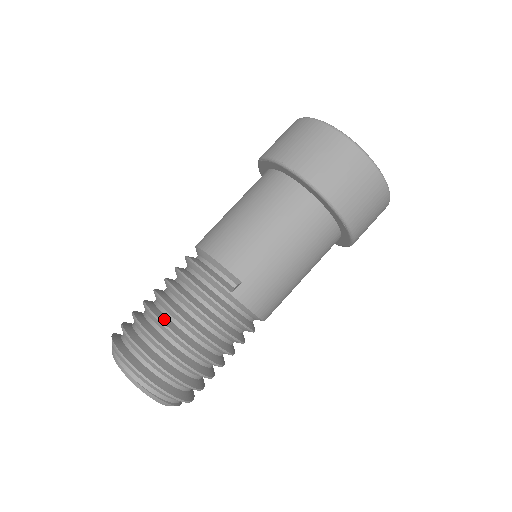
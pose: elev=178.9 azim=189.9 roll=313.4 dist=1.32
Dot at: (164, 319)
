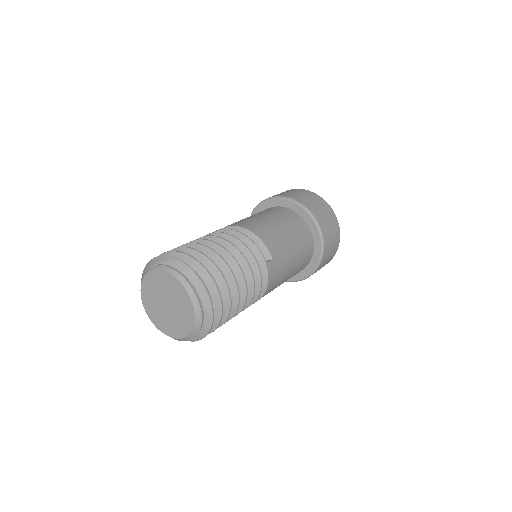
Dot at: (222, 258)
